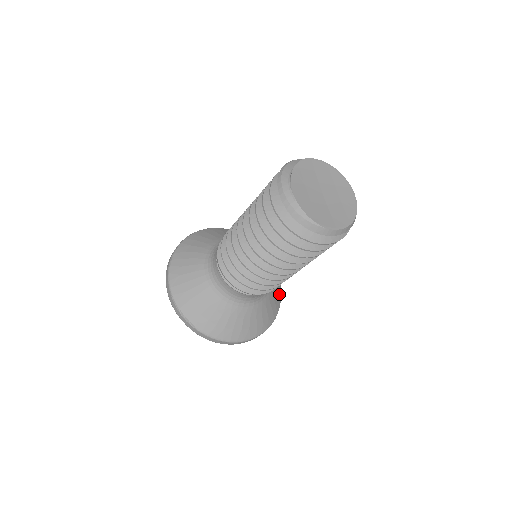
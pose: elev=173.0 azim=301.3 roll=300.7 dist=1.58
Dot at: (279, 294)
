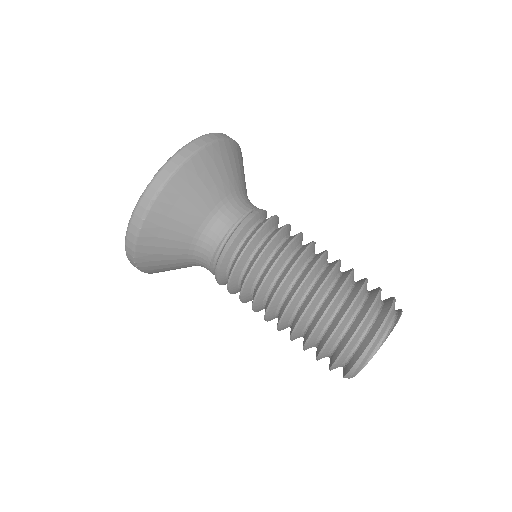
Dot at: occluded
